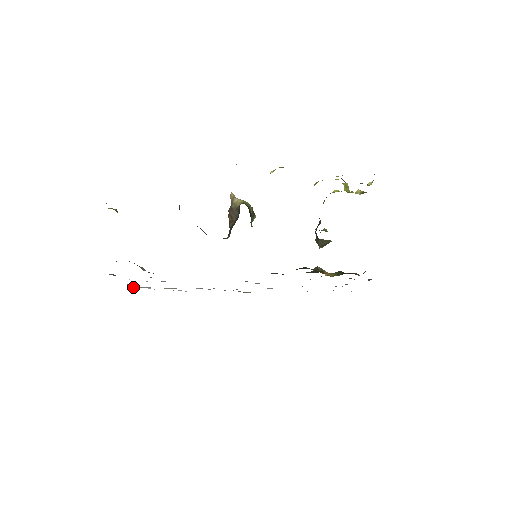
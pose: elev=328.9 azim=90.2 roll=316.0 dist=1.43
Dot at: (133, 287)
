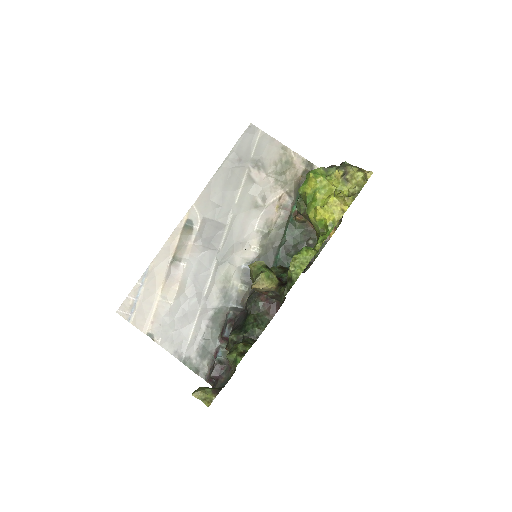
Dot at: (149, 333)
